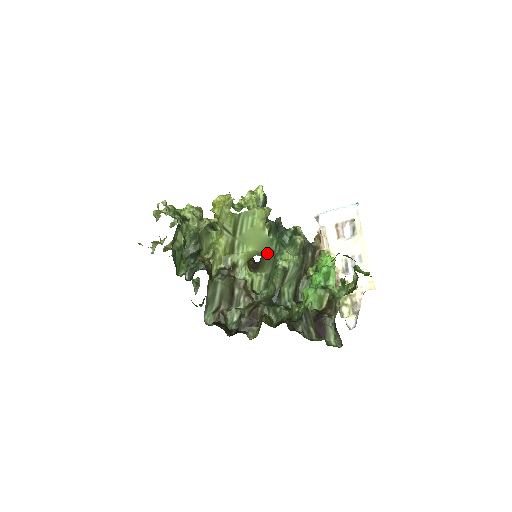
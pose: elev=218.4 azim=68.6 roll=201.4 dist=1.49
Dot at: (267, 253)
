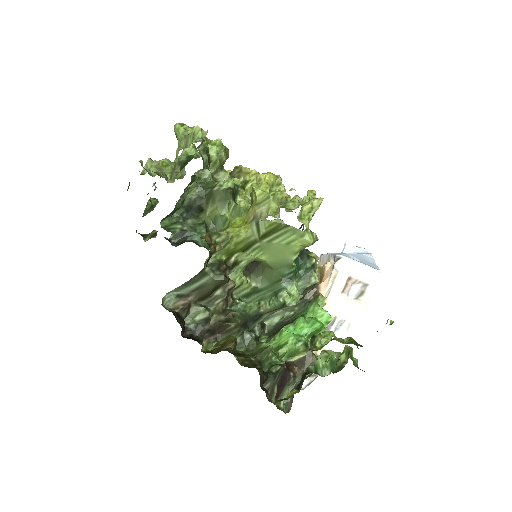
Dot at: (275, 270)
